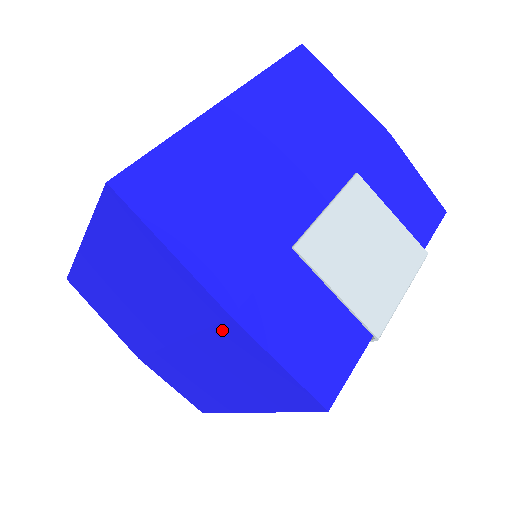
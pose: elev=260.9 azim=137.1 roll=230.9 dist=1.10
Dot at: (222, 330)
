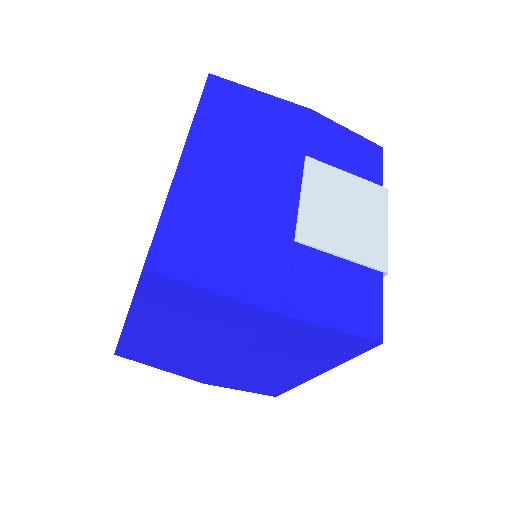
Dot at: (278, 328)
